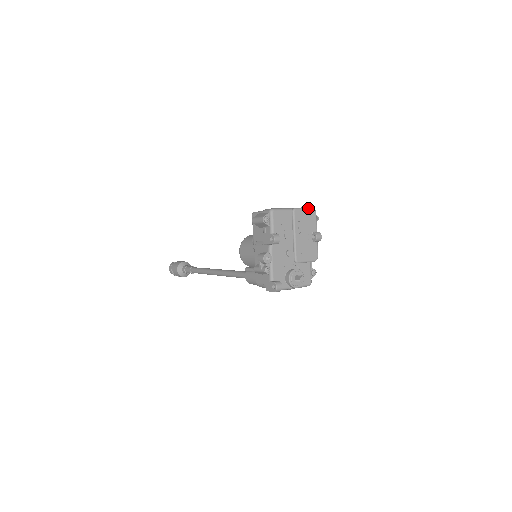
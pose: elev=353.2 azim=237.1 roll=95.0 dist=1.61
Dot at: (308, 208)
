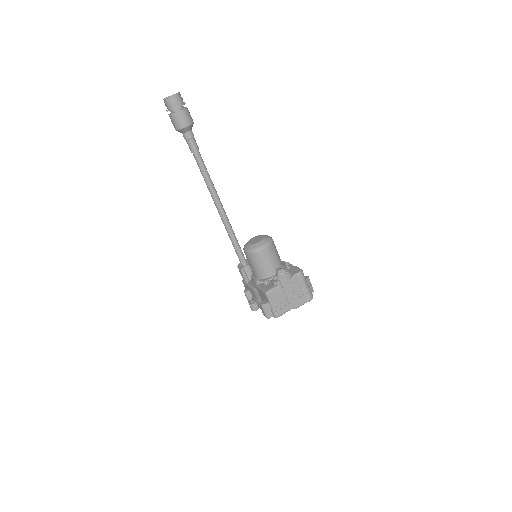
Dot at: occluded
